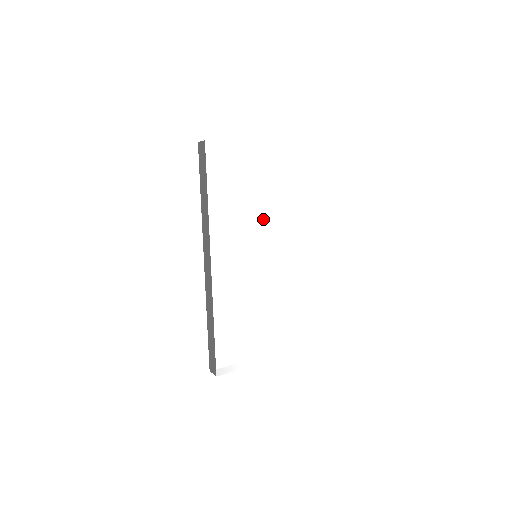
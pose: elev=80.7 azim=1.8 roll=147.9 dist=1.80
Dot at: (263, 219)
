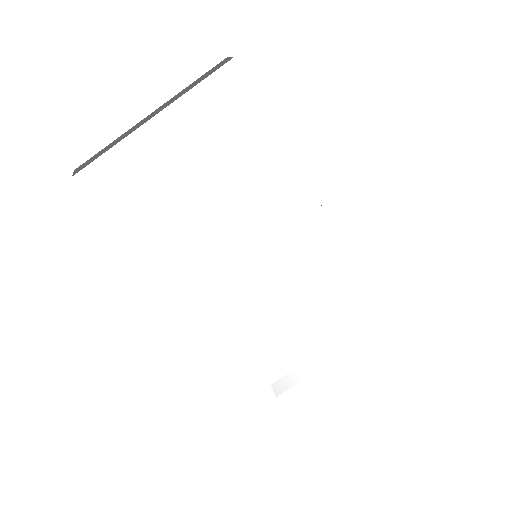
Dot at: (234, 214)
